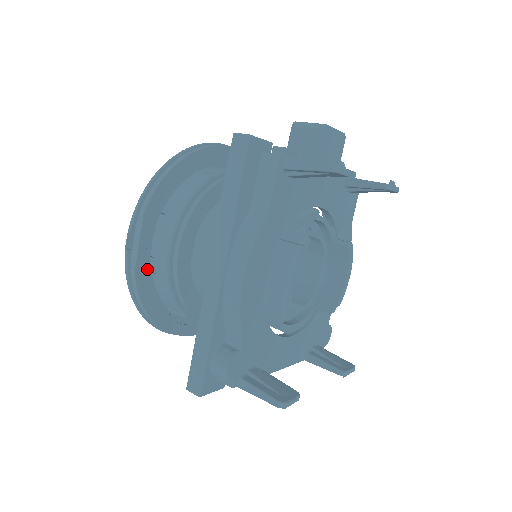
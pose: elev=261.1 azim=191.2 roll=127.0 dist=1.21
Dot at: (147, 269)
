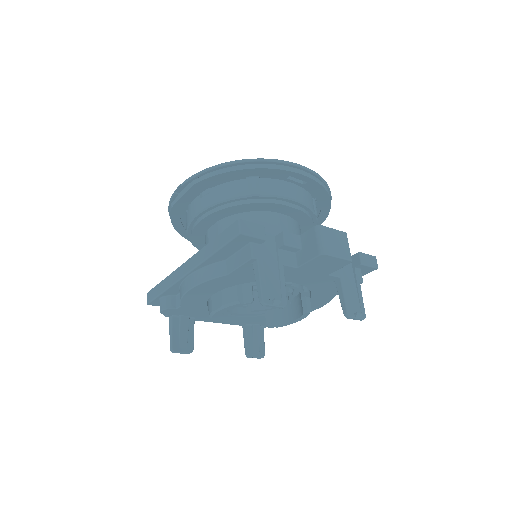
Dot at: (184, 209)
